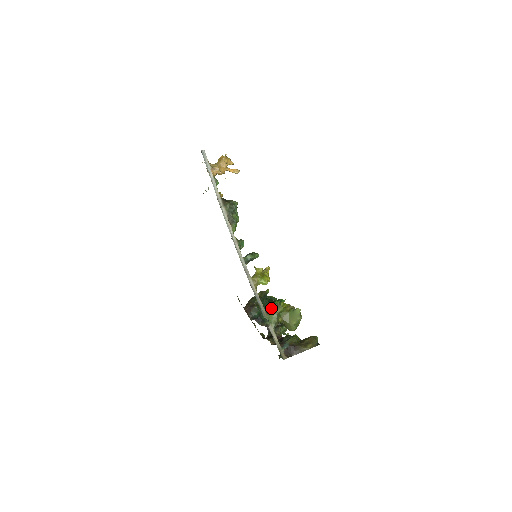
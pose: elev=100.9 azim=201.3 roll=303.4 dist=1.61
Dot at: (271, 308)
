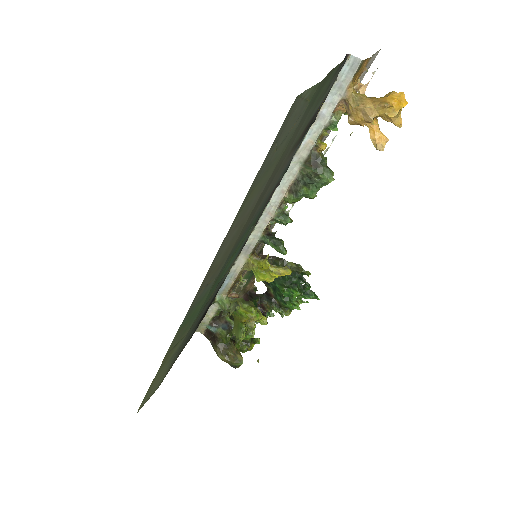
Dot at: (282, 288)
